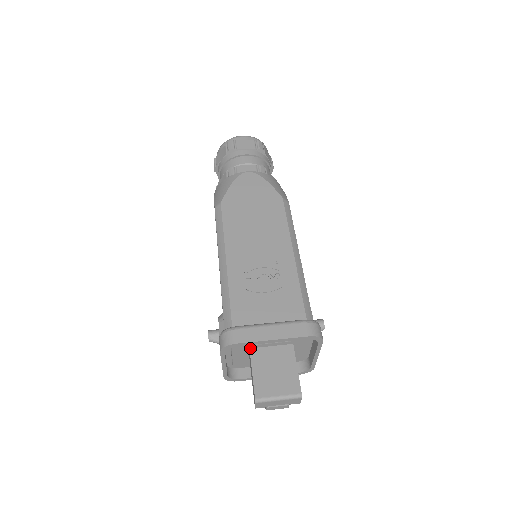
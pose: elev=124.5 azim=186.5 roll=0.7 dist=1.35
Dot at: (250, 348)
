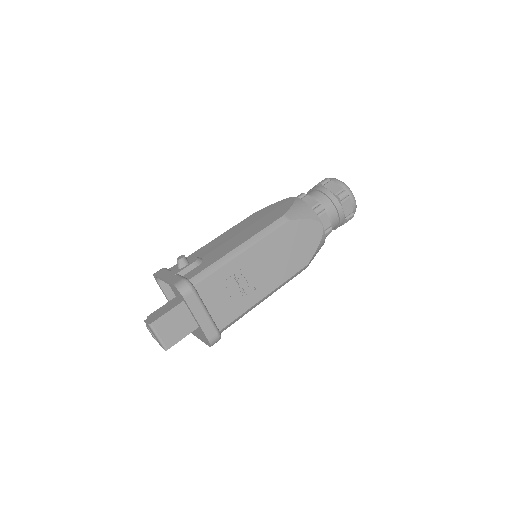
Dot at: occluded
